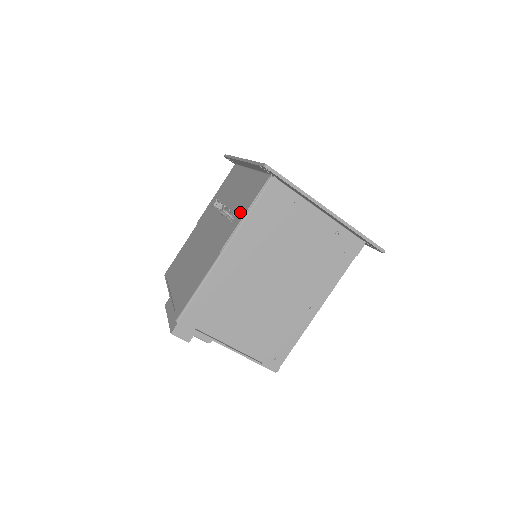
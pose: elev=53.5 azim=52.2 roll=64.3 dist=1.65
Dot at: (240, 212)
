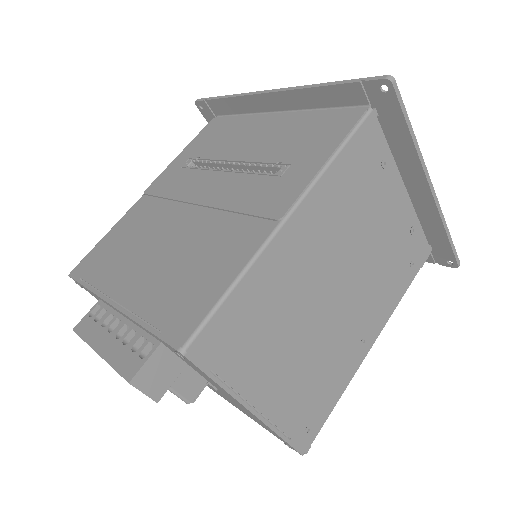
Dot at: (306, 159)
